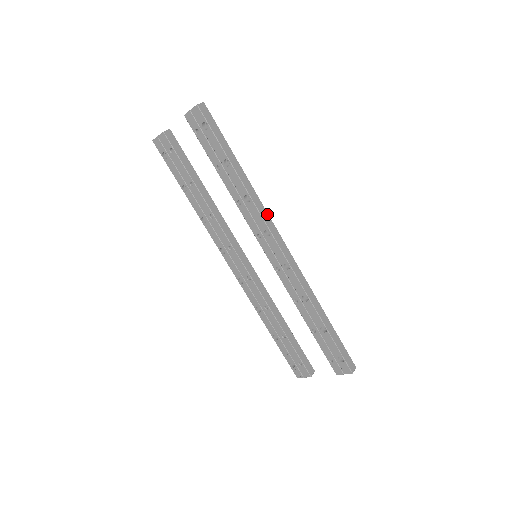
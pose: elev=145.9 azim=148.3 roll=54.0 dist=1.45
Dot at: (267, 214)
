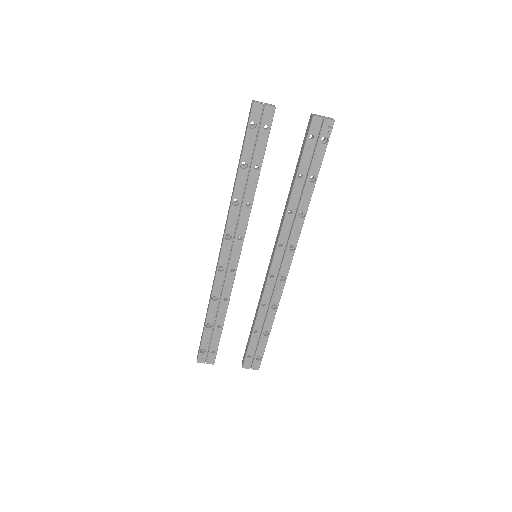
Dot at: occluded
